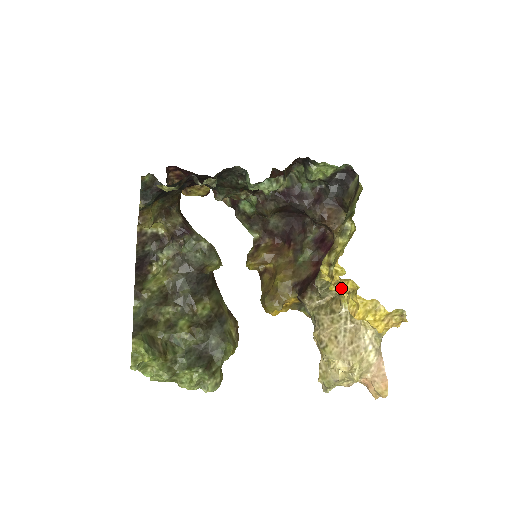
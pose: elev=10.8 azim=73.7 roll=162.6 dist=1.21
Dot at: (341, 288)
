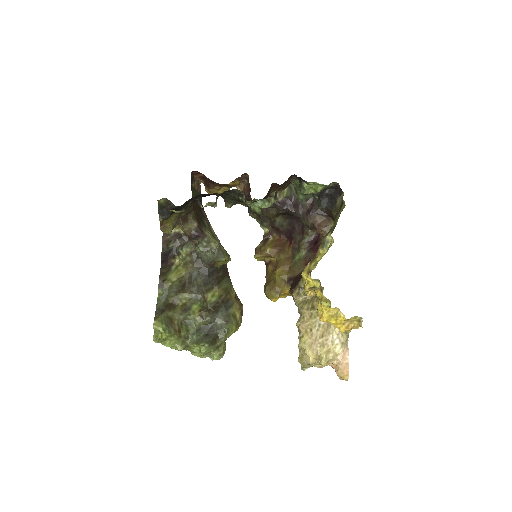
Dot at: (314, 294)
